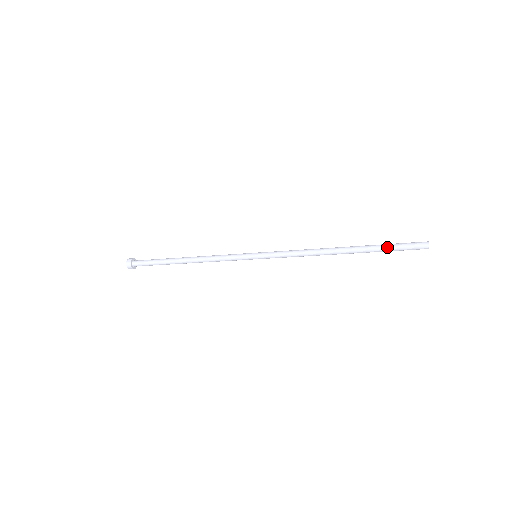
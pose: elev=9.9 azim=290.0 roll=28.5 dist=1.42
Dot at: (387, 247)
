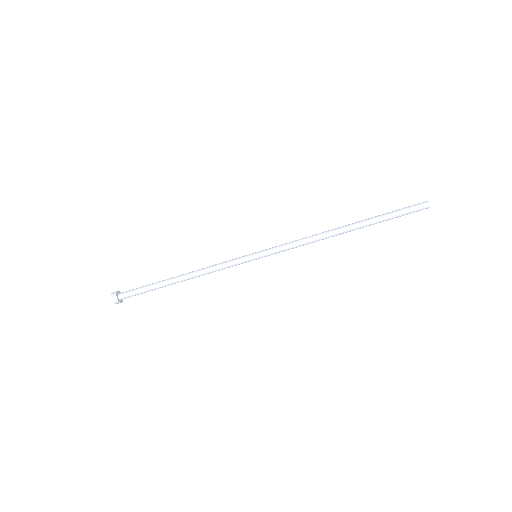
Dot at: (389, 215)
